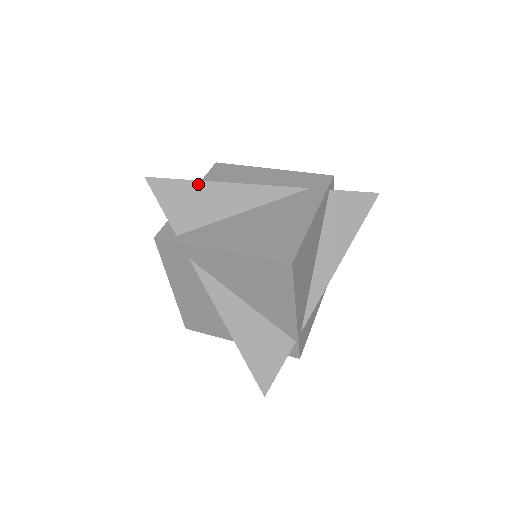
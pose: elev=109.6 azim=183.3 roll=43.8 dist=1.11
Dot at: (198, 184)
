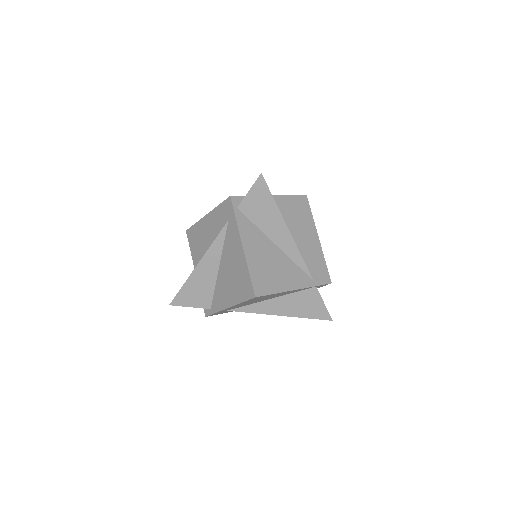
Dot at: (188, 282)
